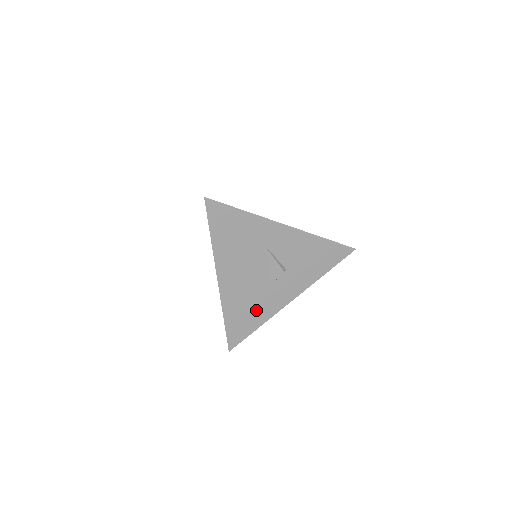
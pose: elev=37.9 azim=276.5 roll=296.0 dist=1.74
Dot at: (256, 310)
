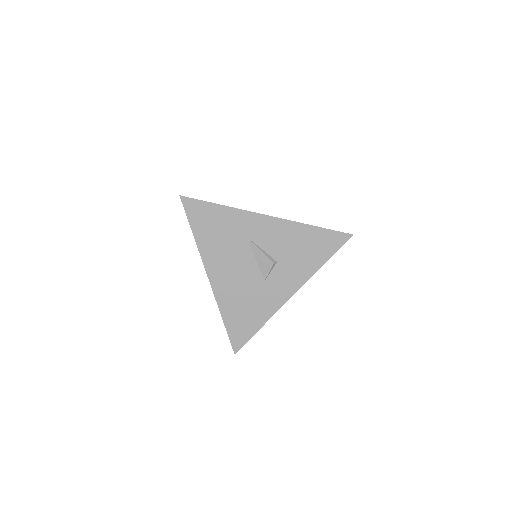
Dot at: (254, 308)
